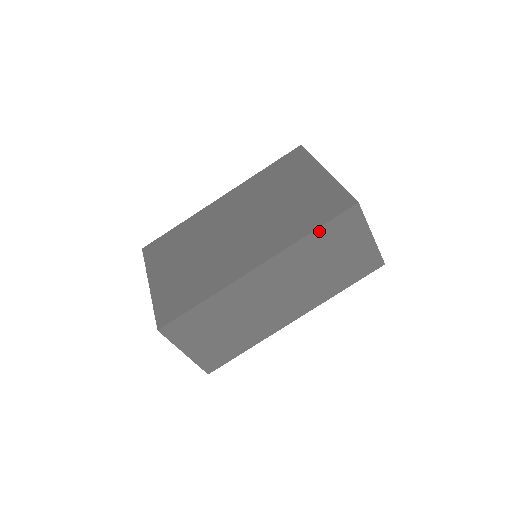
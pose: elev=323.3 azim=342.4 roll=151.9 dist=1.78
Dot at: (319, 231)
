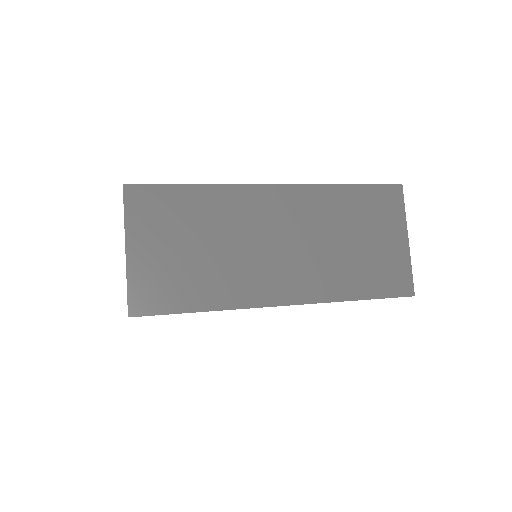
Dot at: (354, 189)
